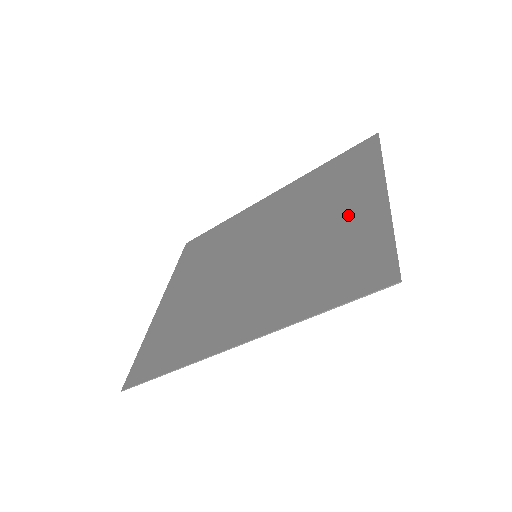
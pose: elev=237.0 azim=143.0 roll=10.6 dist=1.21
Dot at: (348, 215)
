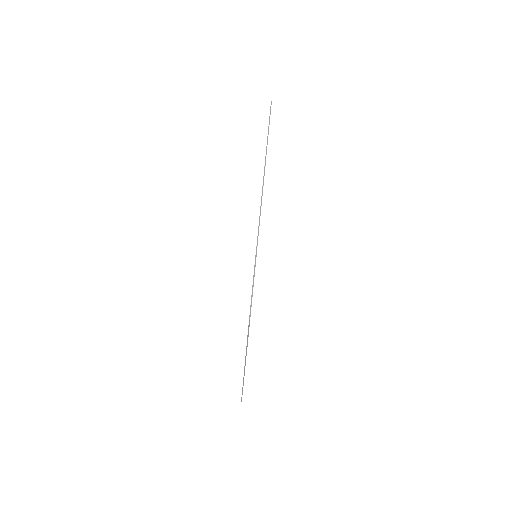
Dot at: occluded
